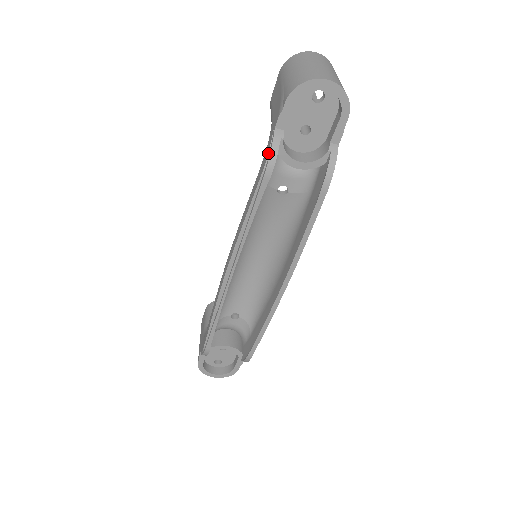
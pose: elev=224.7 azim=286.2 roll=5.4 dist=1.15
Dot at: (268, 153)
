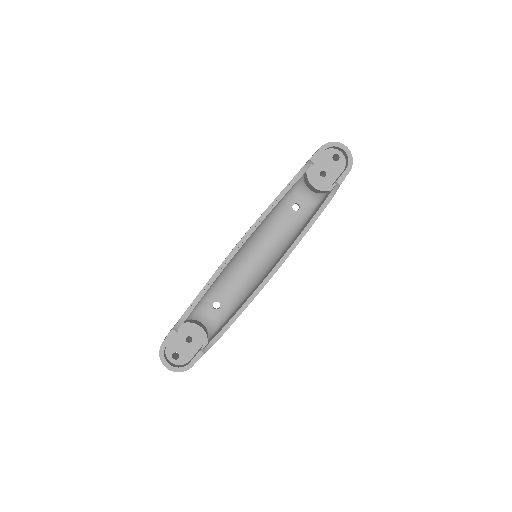
Dot at: (302, 167)
